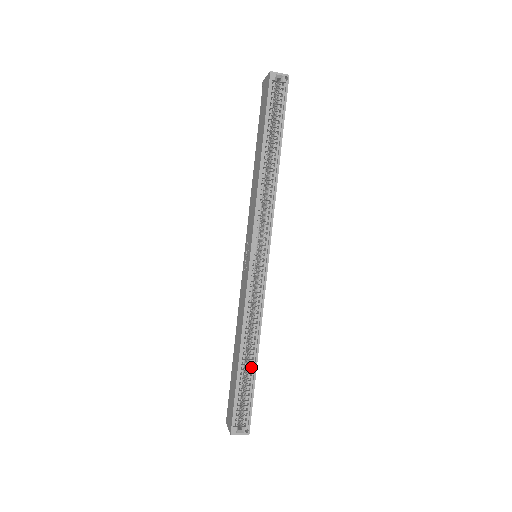
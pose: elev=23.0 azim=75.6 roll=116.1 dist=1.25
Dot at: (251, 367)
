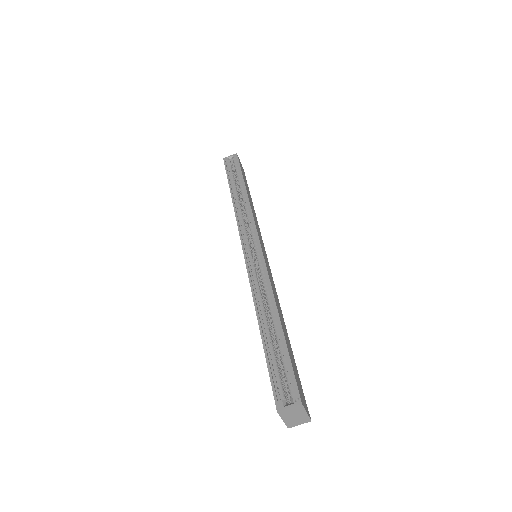
Dot at: (280, 336)
